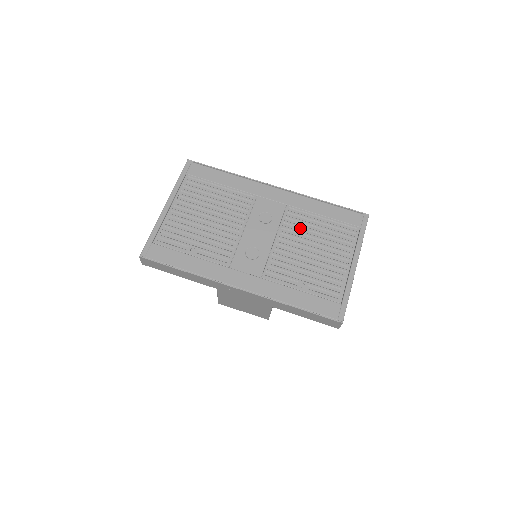
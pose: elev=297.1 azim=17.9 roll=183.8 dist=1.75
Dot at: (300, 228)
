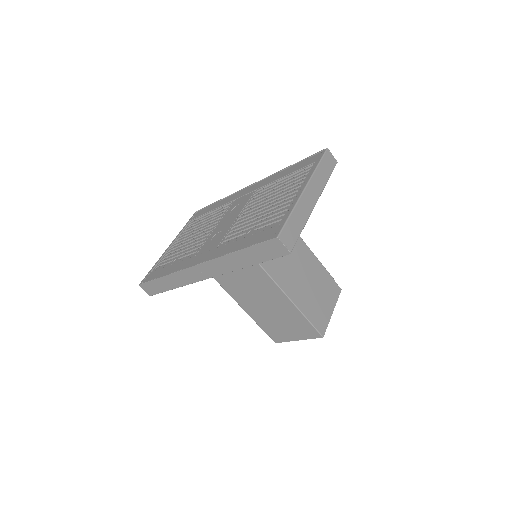
Dot at: (262, 197)
